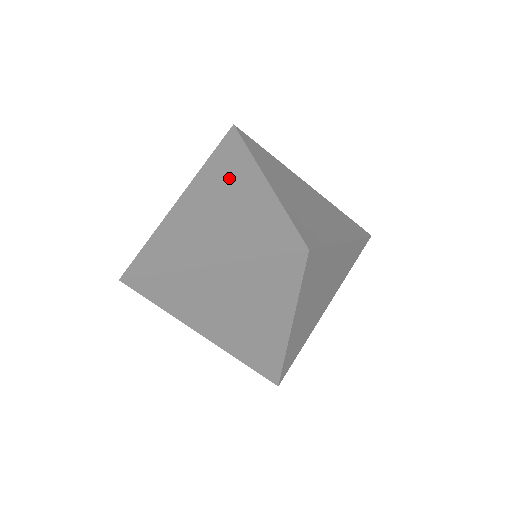
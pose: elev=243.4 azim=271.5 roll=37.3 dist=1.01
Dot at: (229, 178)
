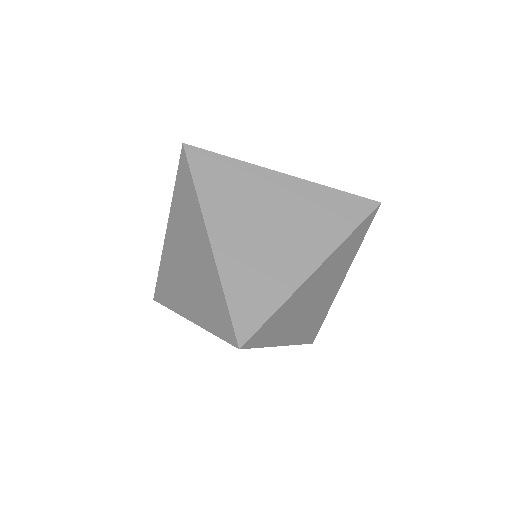
Dot at: occluded
